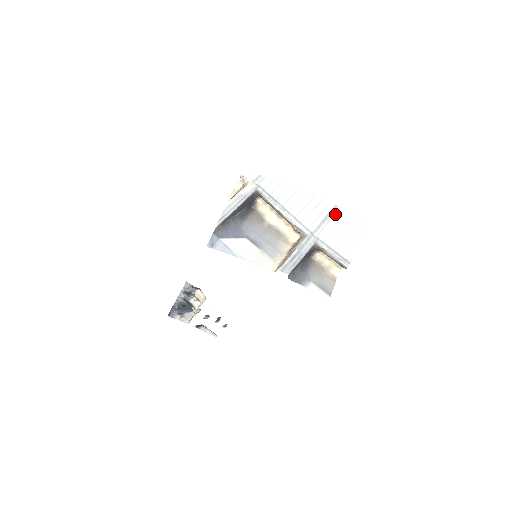
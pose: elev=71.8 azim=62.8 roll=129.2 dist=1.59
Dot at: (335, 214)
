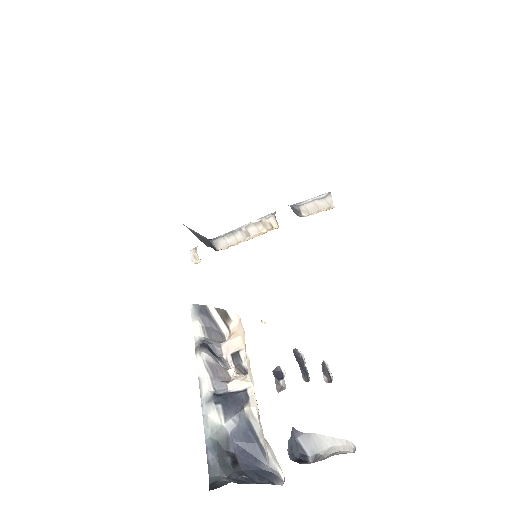
Dot at: occluded
